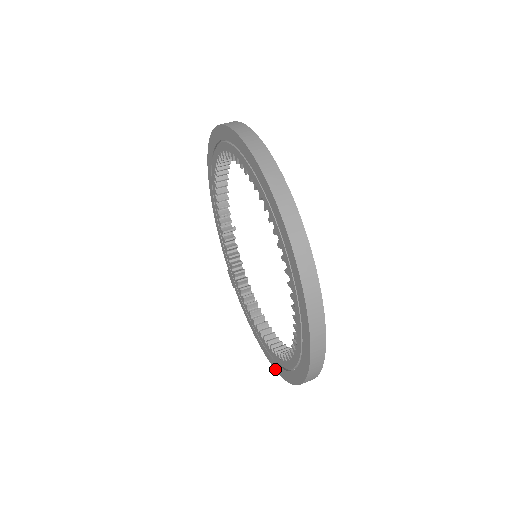
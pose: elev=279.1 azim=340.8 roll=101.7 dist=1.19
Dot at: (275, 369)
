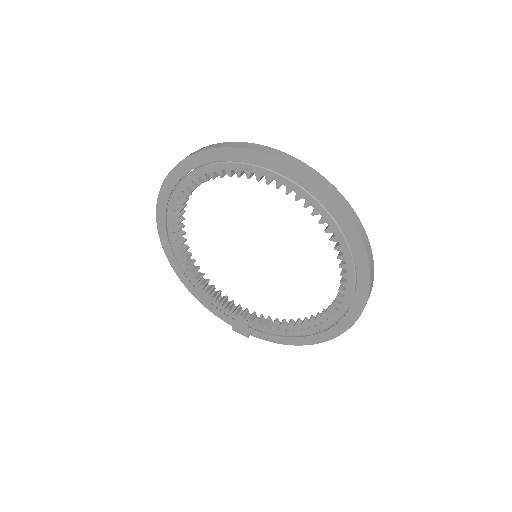
Dot at: (338, 335)
